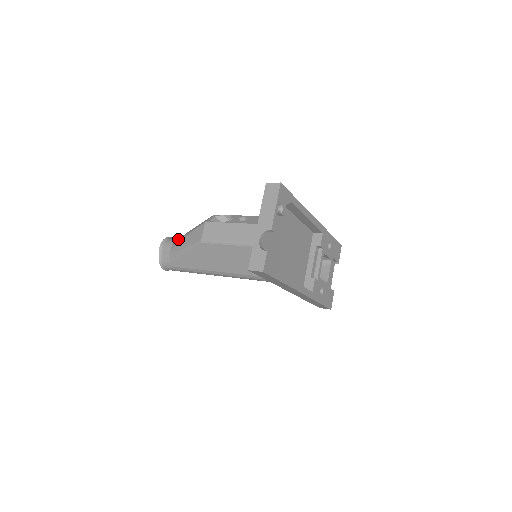
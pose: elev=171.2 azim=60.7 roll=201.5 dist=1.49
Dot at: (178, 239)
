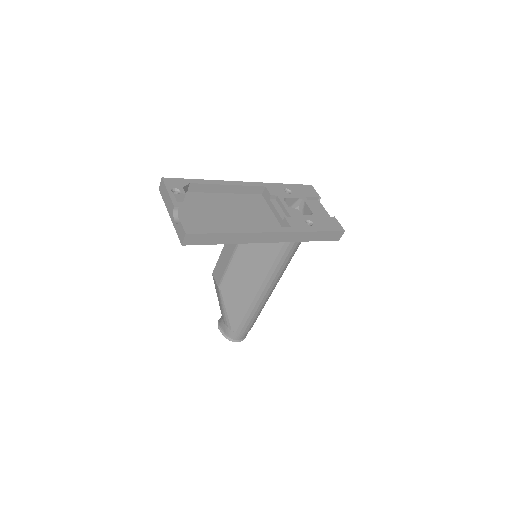
Dot at: occluded
